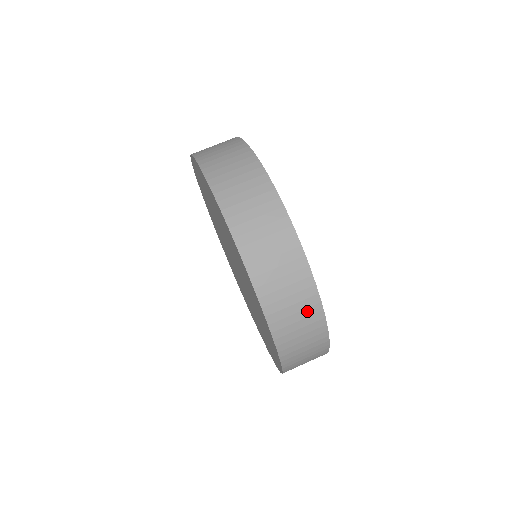
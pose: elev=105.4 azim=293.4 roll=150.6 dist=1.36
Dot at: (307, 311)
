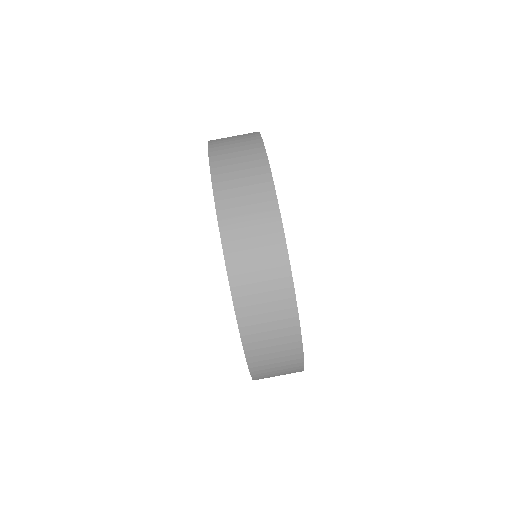
Dot at: occluded
